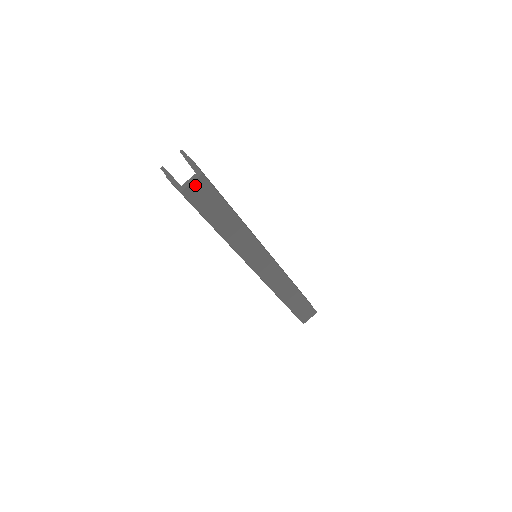
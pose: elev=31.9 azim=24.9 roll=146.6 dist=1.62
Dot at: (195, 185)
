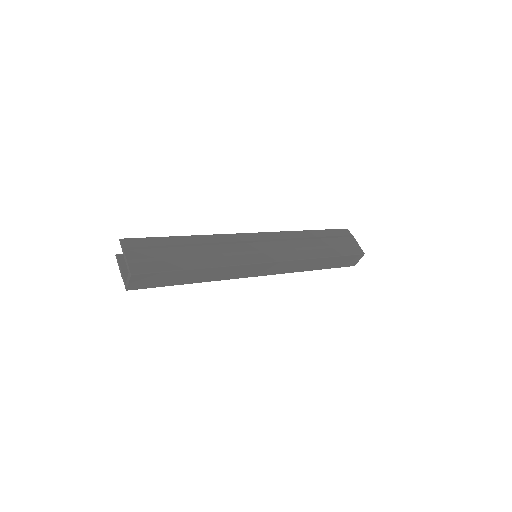
Dot at: (133, 282)
